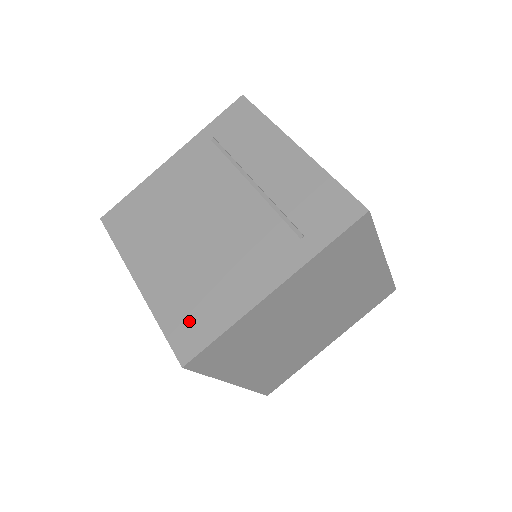
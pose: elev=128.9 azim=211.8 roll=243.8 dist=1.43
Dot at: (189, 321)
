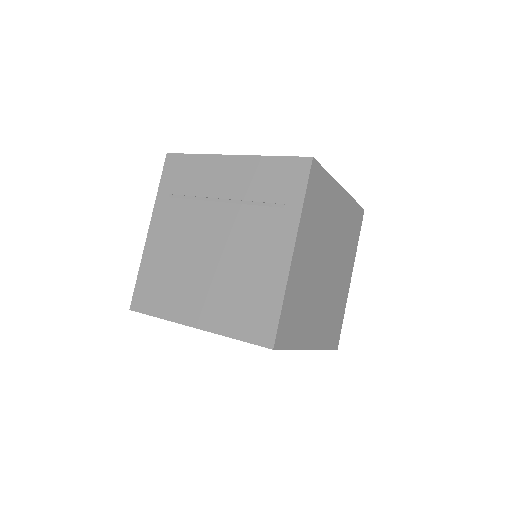
Dot at: occluded
